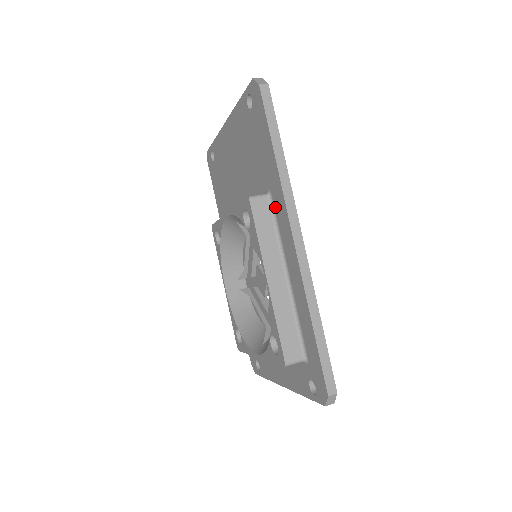
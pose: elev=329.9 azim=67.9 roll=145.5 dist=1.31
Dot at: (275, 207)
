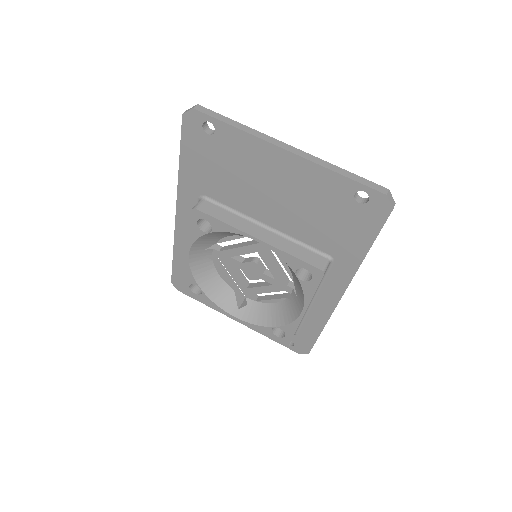
Dot at: (332, 270)
